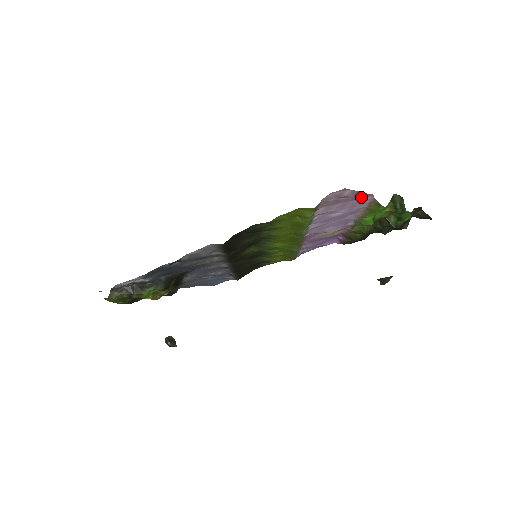
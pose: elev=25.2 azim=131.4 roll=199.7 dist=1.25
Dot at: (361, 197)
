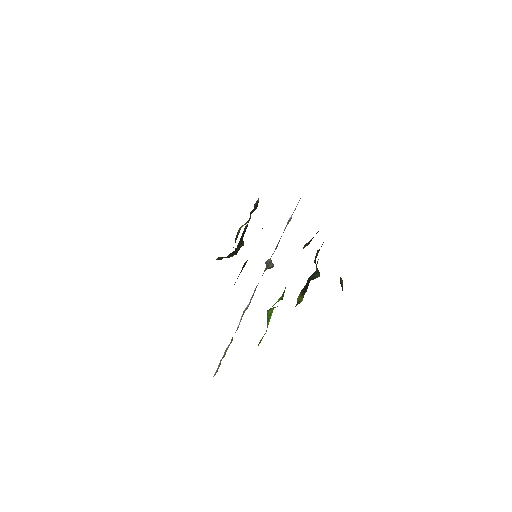
Dot at: occluded
